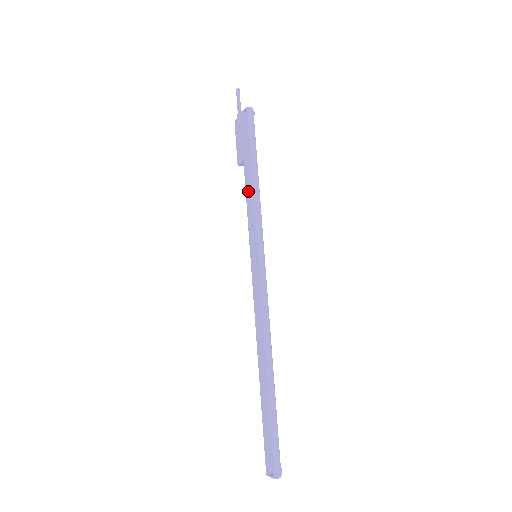
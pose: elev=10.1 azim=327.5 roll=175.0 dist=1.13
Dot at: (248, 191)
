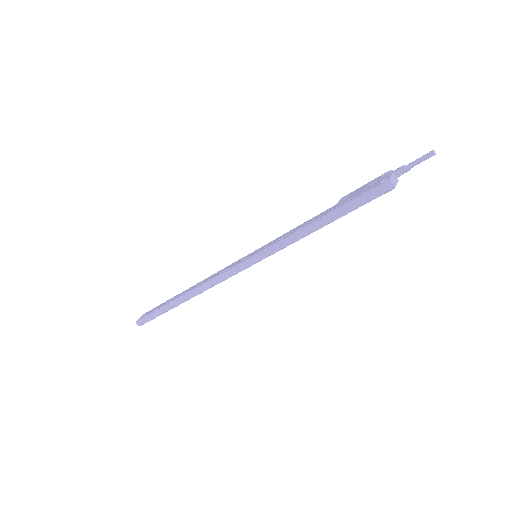
Dot at: (305, 223)
